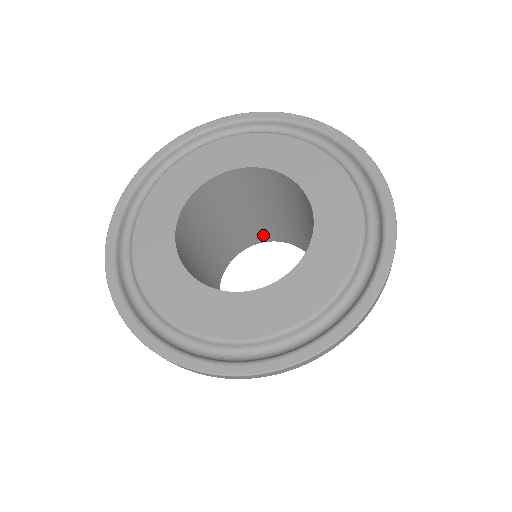
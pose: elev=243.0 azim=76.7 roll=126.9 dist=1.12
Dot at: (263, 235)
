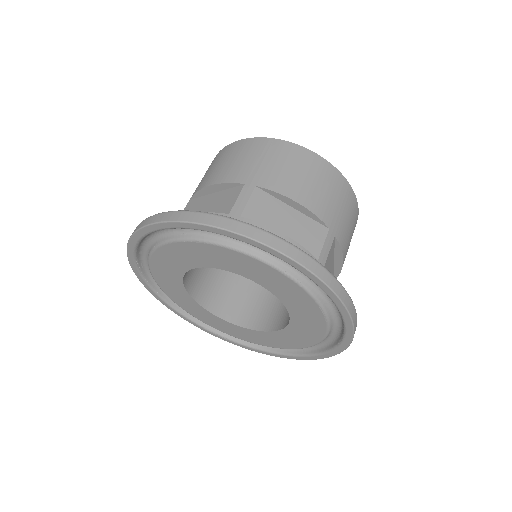
Dot at: occluded
